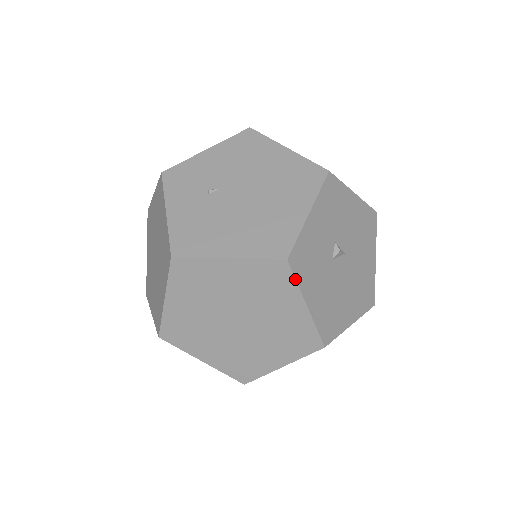
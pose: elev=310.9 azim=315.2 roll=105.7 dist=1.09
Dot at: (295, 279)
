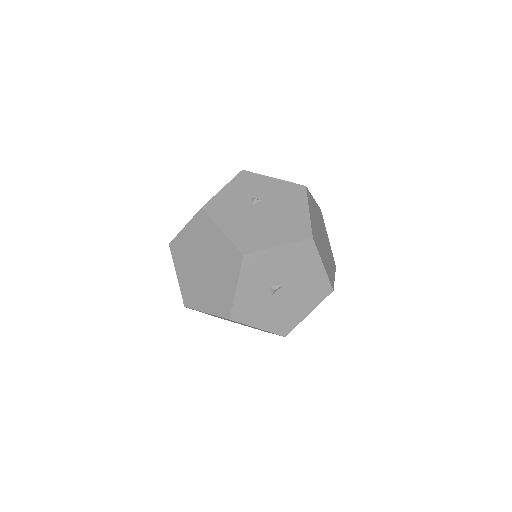
Dot at: (241, 323)
